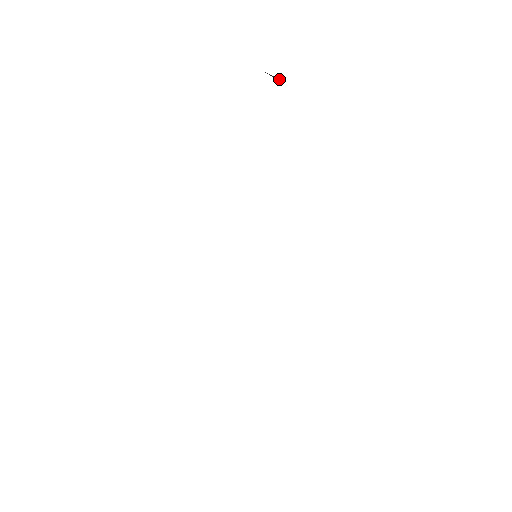
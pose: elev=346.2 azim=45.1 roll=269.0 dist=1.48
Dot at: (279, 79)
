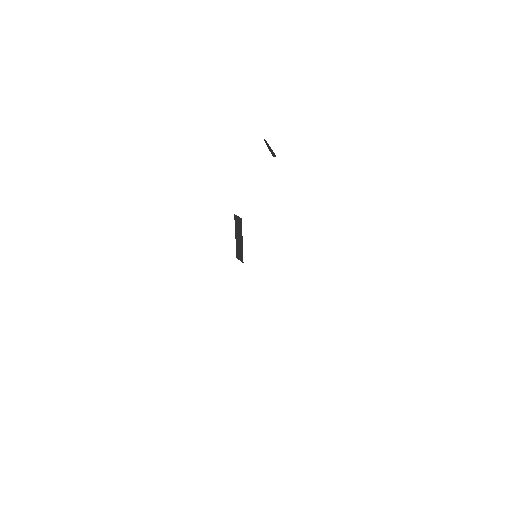
Dot at: (275, 156)
